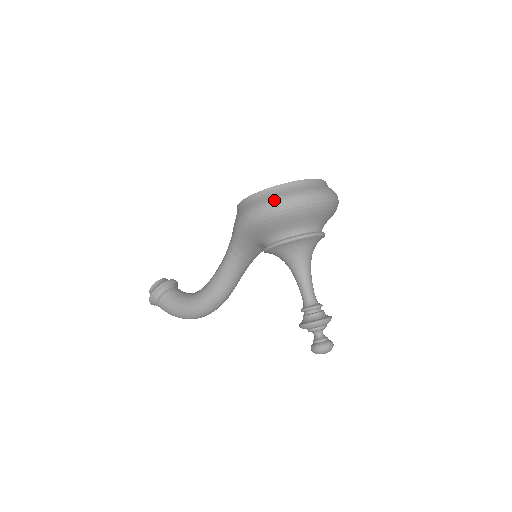
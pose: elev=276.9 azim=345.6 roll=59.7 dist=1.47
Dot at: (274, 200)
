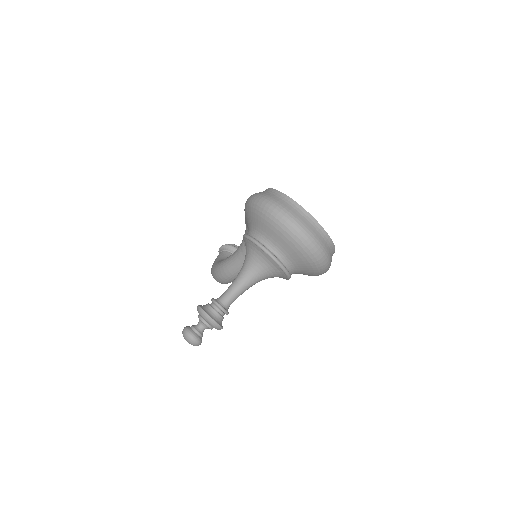
Dot at: (258, 194)
